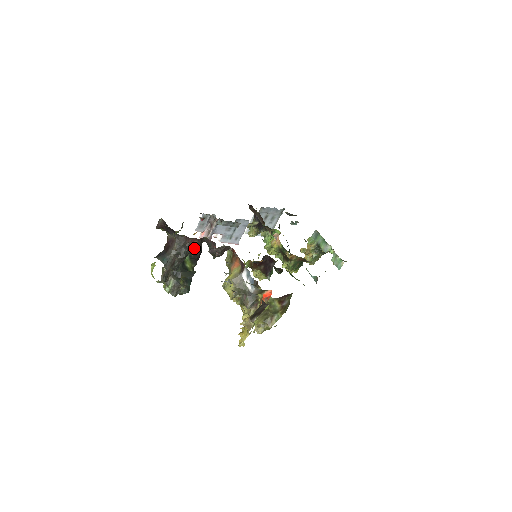
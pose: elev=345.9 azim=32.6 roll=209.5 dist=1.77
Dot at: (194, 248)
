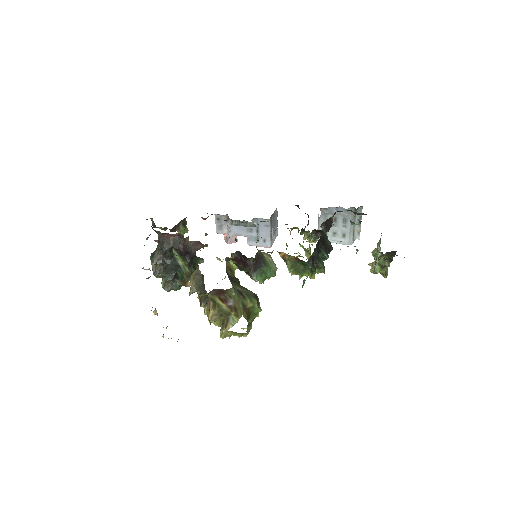
Dot at: (157, 241)
